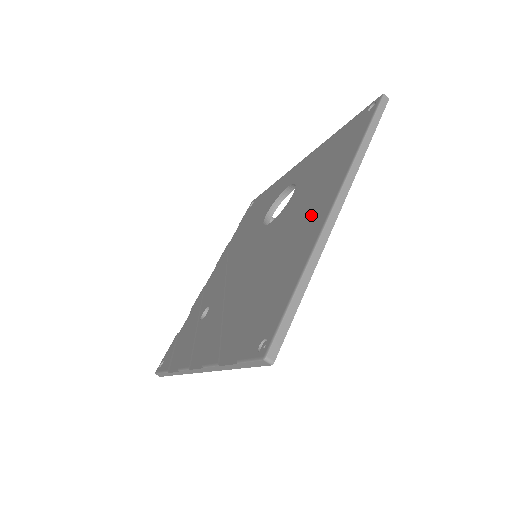
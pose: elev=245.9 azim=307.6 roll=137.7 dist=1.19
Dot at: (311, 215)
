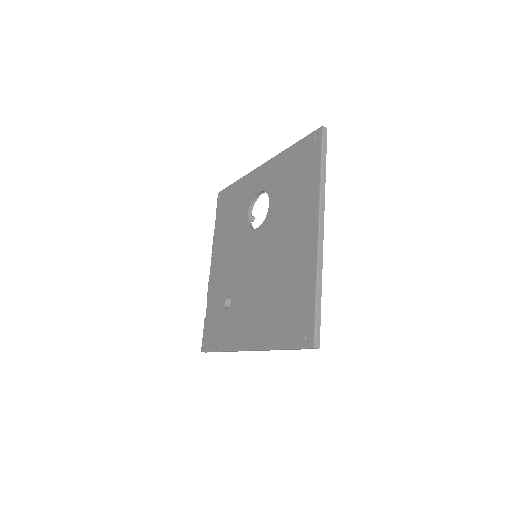
Dot at: (301, 234)
